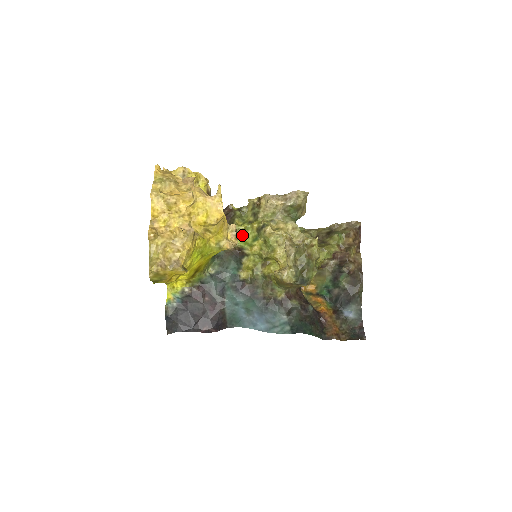
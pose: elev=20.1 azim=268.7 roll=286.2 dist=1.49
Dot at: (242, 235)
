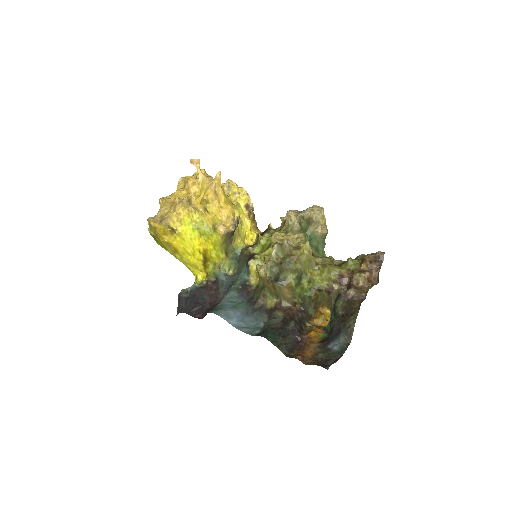
Dot at: (263, 245)
